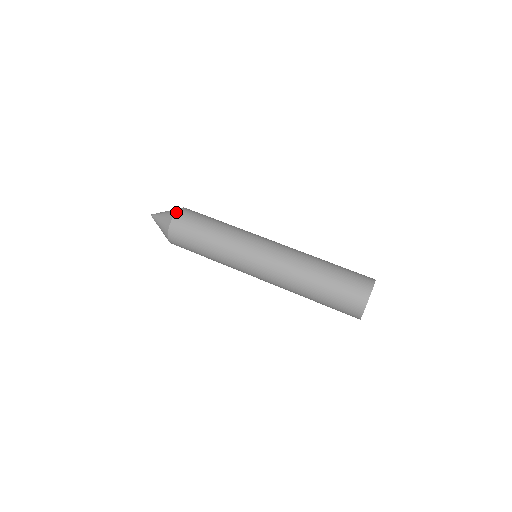
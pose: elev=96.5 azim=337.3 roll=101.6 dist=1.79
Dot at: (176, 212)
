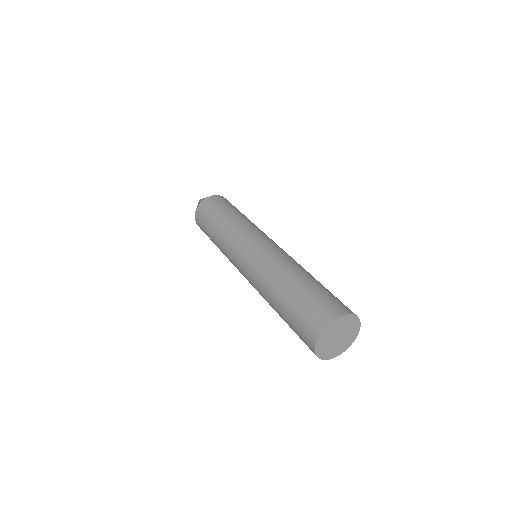
Dot at: (216, 195)
